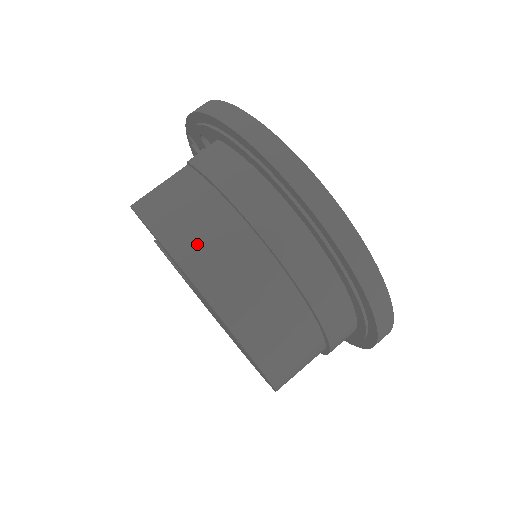
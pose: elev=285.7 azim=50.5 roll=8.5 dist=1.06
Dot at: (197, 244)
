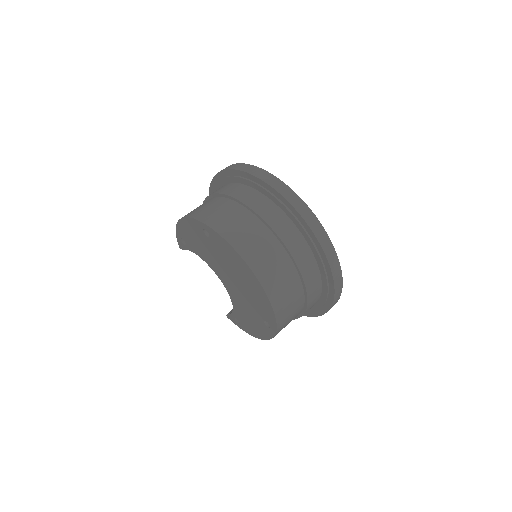
Dot at: occluded
